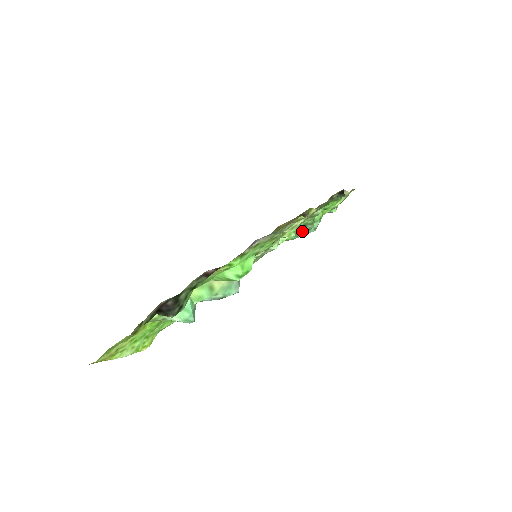
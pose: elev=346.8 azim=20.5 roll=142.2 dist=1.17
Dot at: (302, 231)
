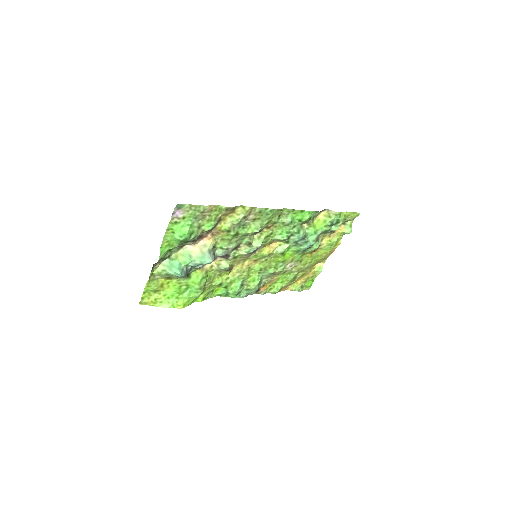
Dot at: (297, 241)
